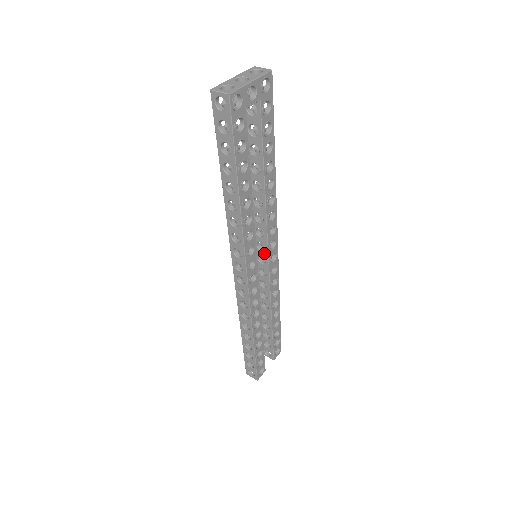
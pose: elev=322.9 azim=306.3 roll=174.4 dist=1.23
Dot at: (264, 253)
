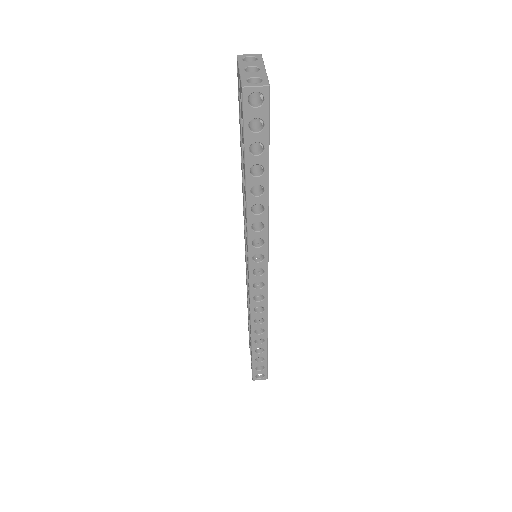
Dot at: occluded
